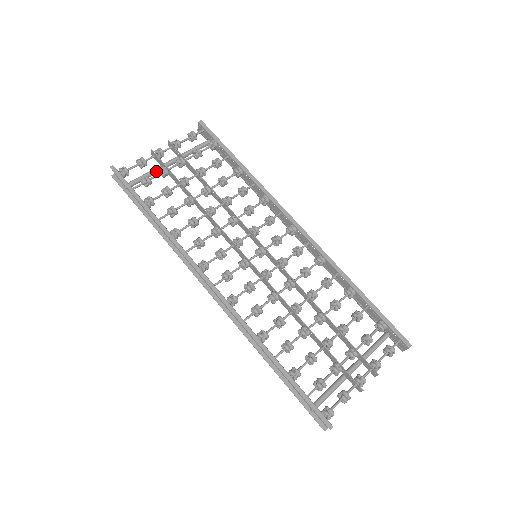
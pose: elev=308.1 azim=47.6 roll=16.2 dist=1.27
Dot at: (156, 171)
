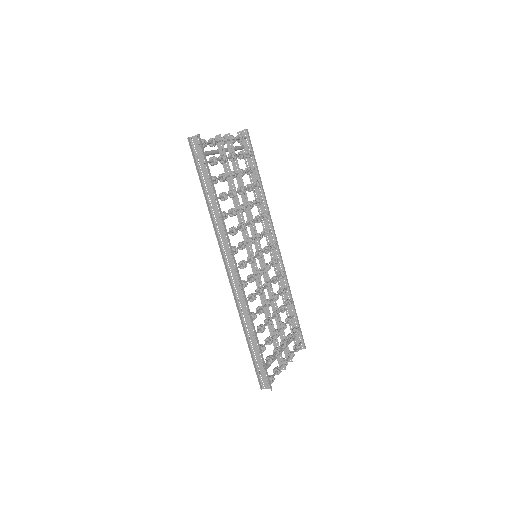
Dot at: (215, 153)
